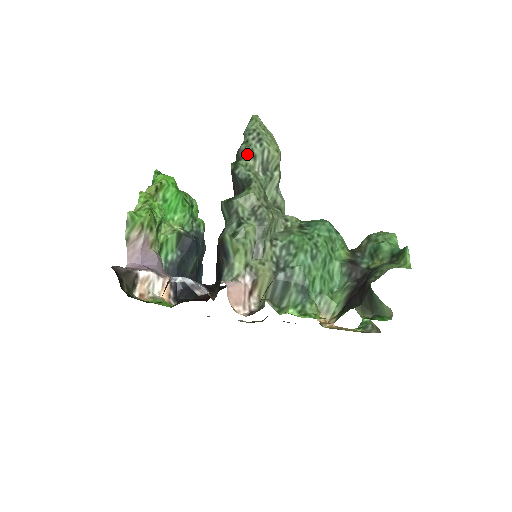
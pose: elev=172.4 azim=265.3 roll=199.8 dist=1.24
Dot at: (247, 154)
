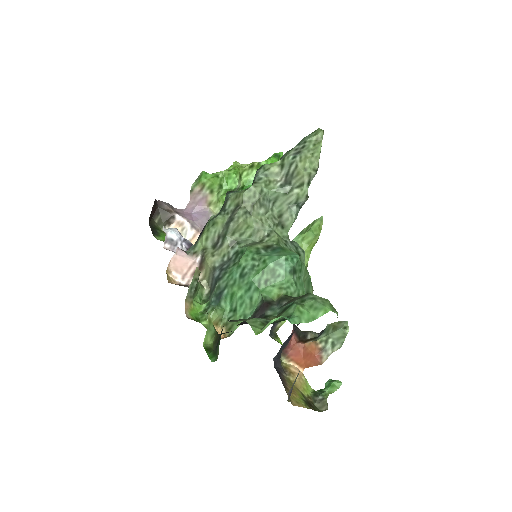
Dot at: (277, 161)
